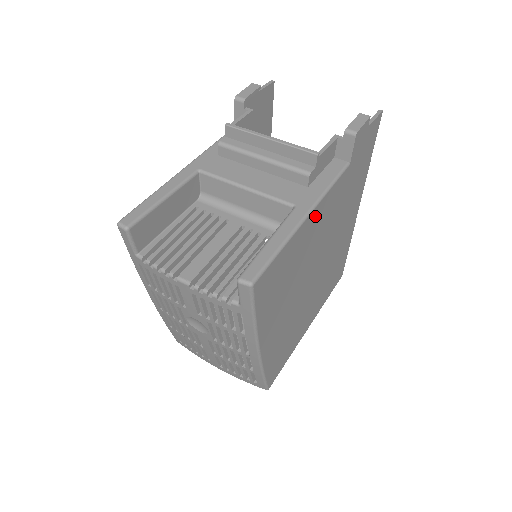
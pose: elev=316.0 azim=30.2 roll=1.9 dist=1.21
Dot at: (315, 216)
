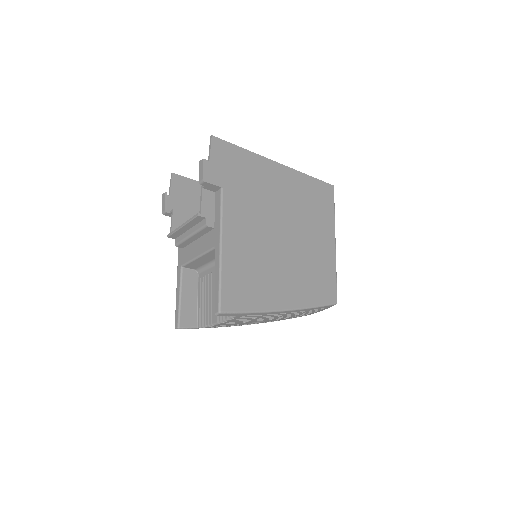
Dot at: (229, 238)
